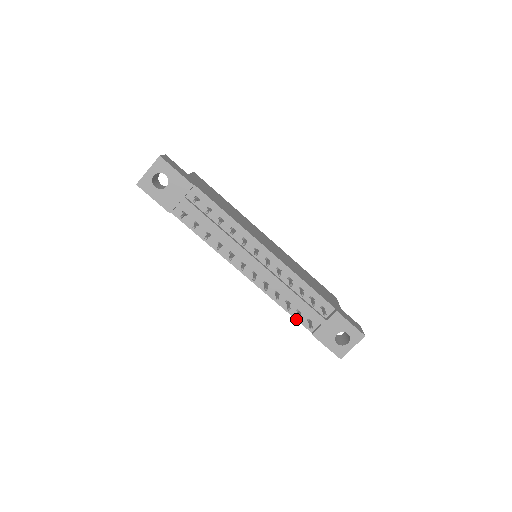
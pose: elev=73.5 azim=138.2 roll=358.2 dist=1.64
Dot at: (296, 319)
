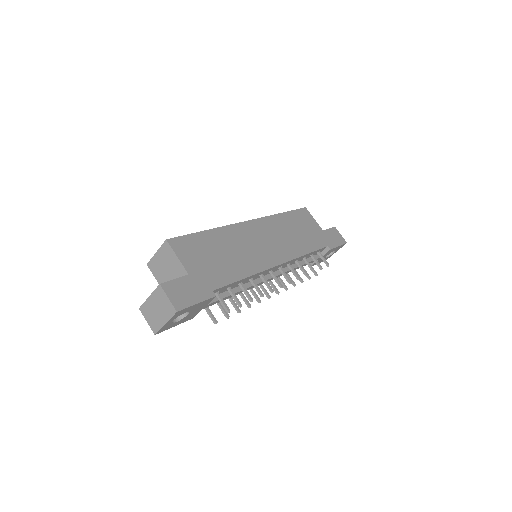
Dot at: occluded
